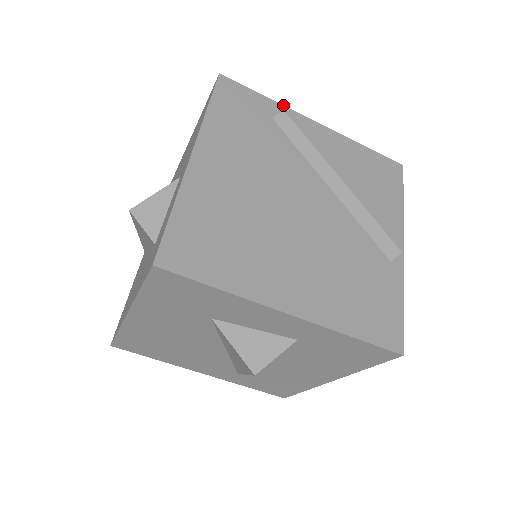
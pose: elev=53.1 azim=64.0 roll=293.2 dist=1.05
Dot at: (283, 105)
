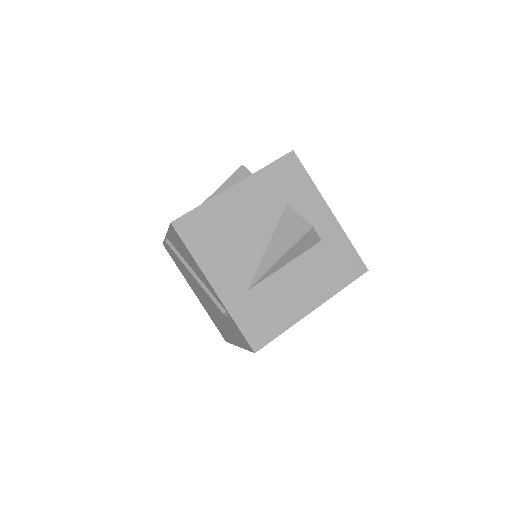
Dot at: occluded
